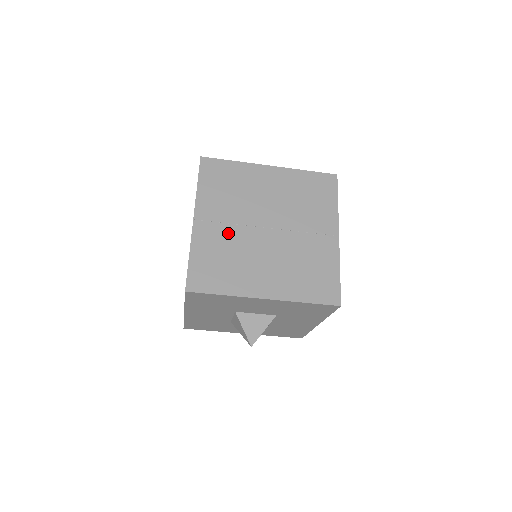
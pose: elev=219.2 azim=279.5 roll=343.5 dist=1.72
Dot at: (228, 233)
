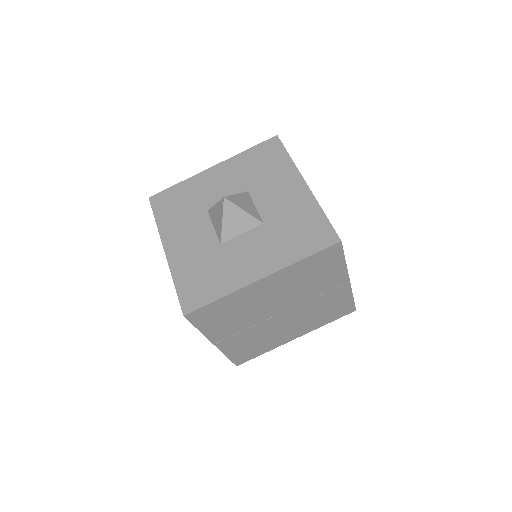
Dot at: occluded
